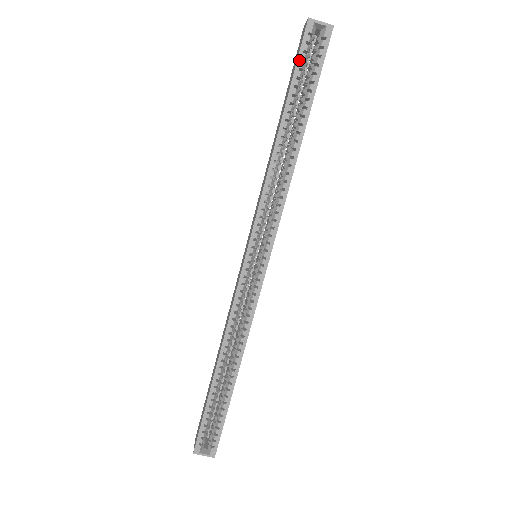
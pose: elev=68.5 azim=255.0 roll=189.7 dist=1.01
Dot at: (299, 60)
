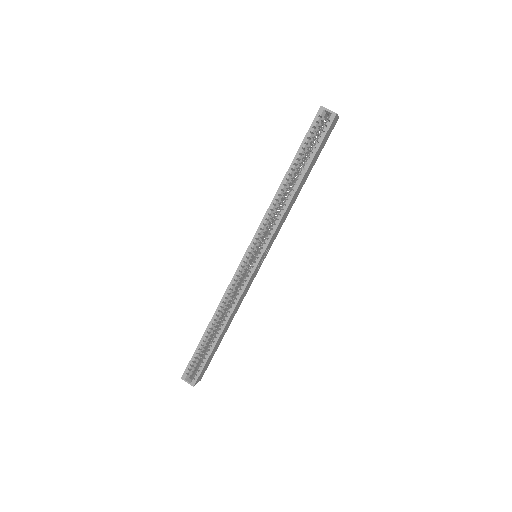
Dot at: (309, 132)
